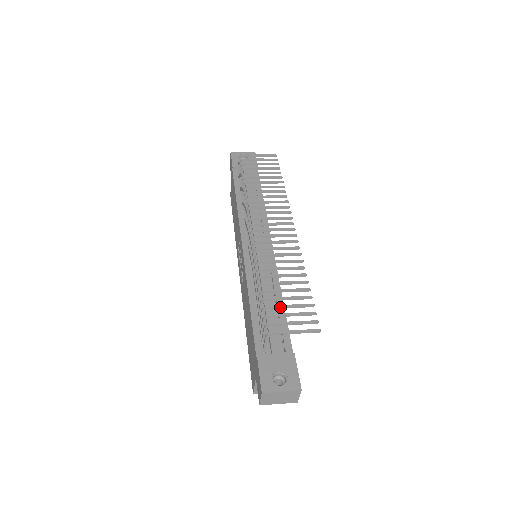
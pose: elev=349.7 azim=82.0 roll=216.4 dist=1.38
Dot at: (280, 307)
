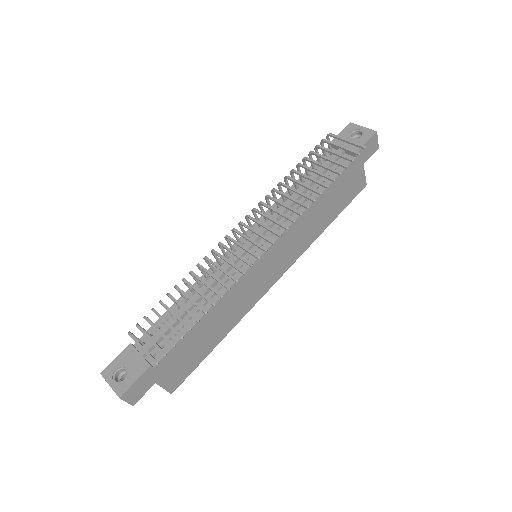
Dot at: (160, 317)
